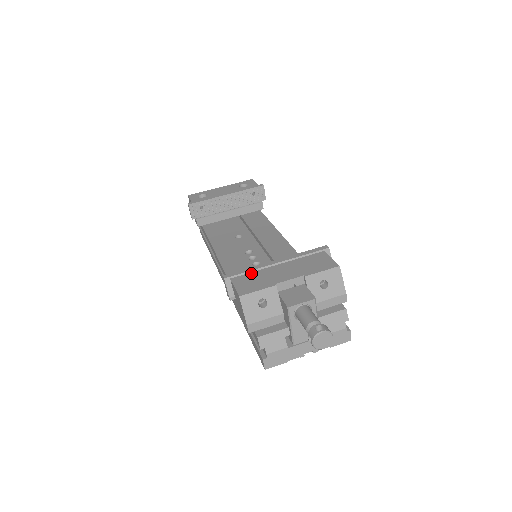
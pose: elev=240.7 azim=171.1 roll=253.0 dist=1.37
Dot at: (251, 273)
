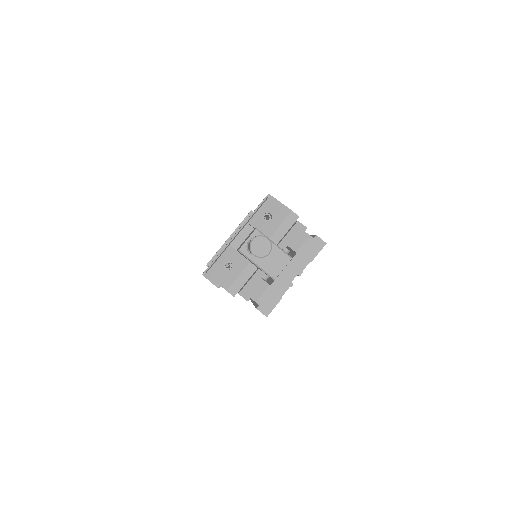
Dot at: occluded
